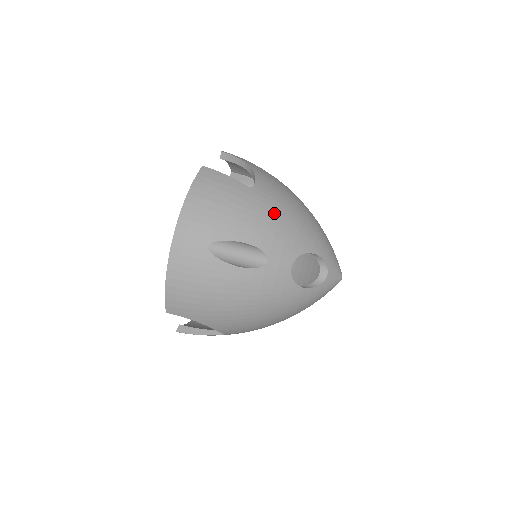
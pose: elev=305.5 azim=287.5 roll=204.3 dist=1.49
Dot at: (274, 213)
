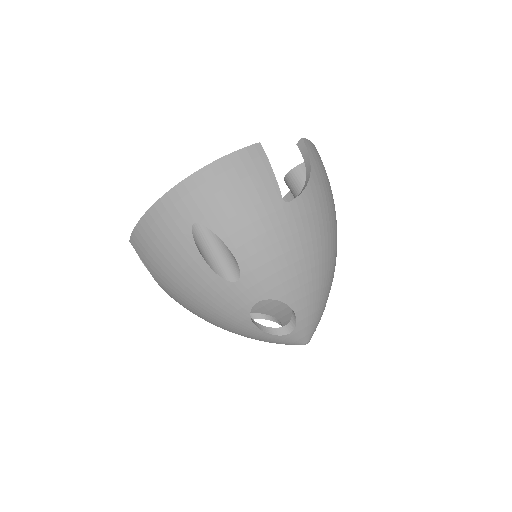
Dot at: (283, 243)
